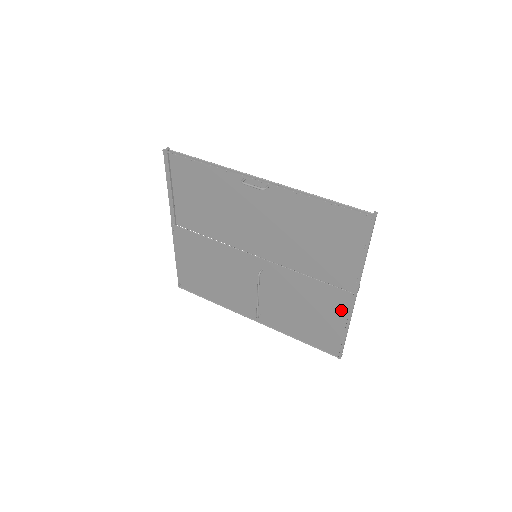
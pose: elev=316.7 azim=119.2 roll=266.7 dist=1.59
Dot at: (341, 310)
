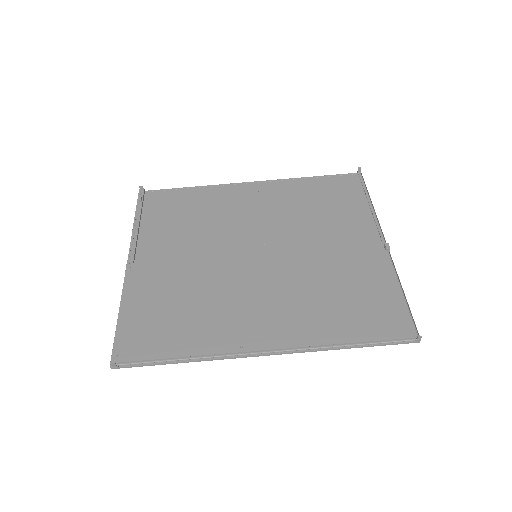
Dot at: (366, 226)
